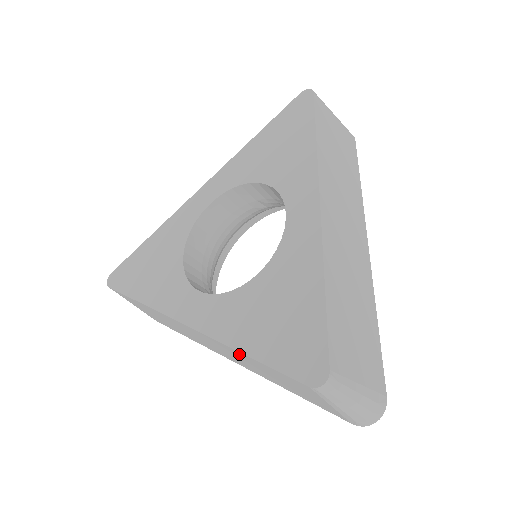
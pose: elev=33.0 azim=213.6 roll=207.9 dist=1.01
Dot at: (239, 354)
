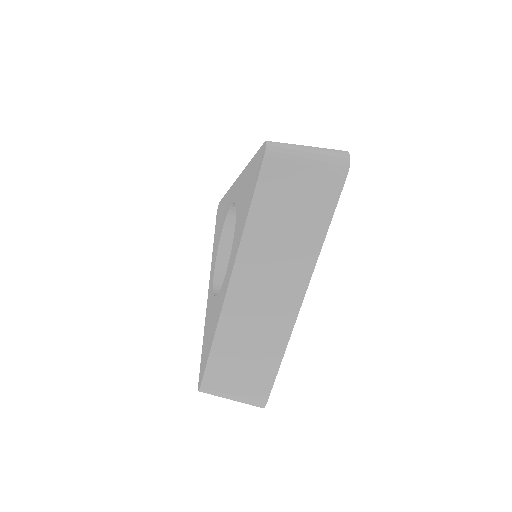
Dot at: (255, 232)
